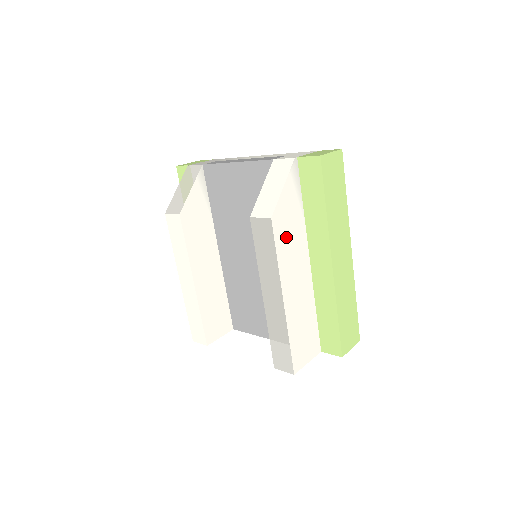
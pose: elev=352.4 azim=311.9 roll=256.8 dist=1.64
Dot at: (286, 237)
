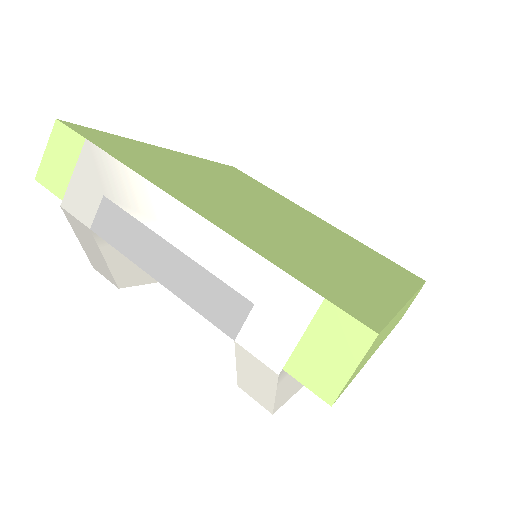
Dot at: occluded
